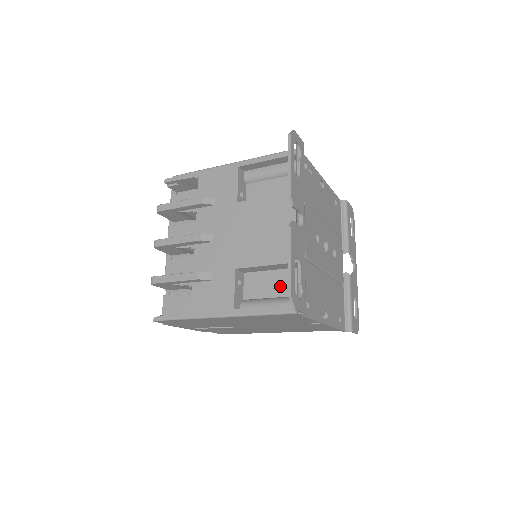
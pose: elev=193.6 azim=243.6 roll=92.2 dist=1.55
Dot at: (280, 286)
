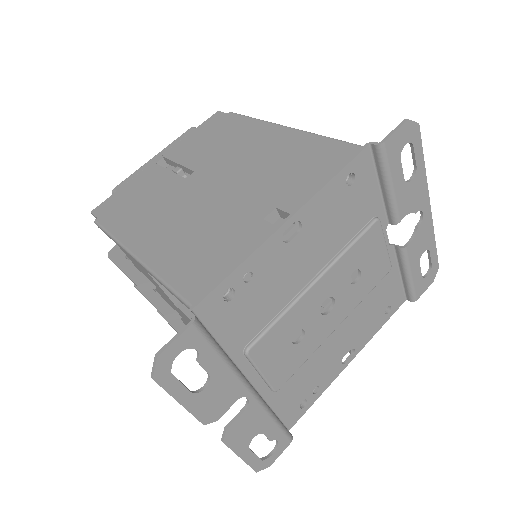
Dot at: occluded
